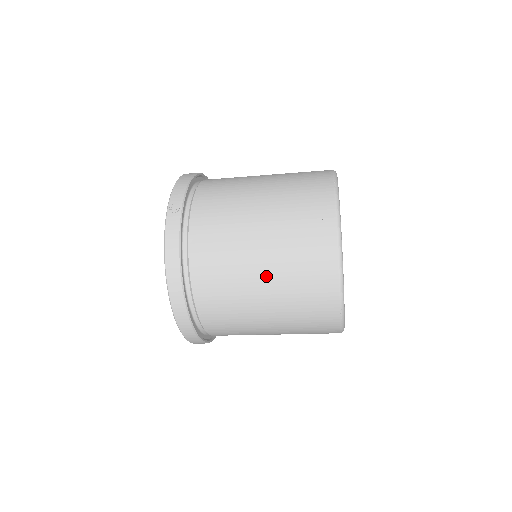
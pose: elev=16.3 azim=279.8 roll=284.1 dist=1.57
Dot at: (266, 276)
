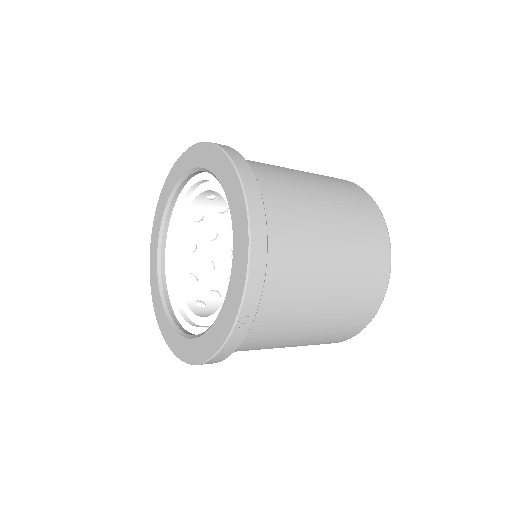
Dot at: occluded
